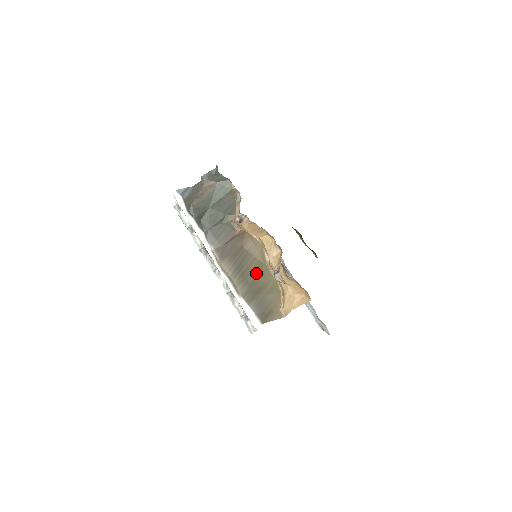
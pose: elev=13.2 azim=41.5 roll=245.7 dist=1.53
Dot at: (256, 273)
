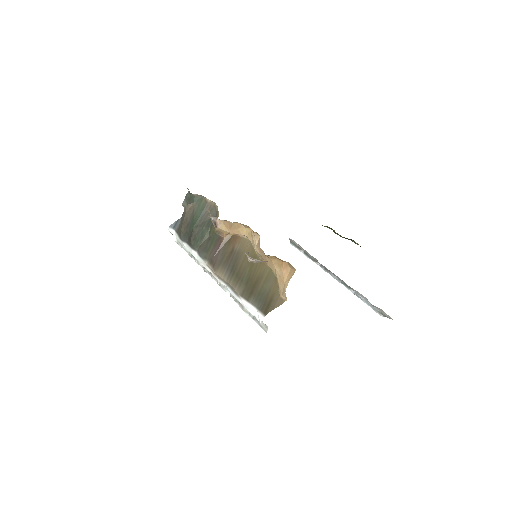
Dot at: (249, 269)
